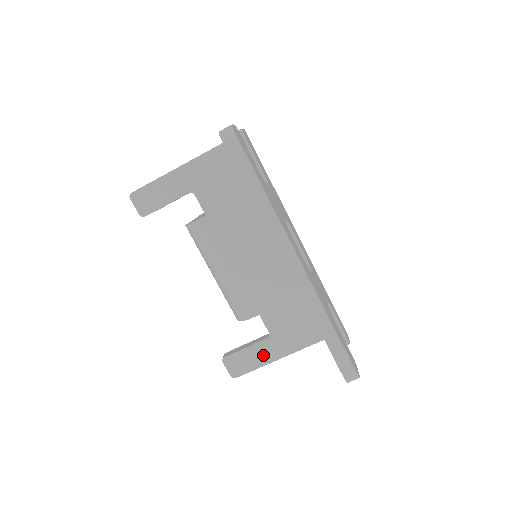
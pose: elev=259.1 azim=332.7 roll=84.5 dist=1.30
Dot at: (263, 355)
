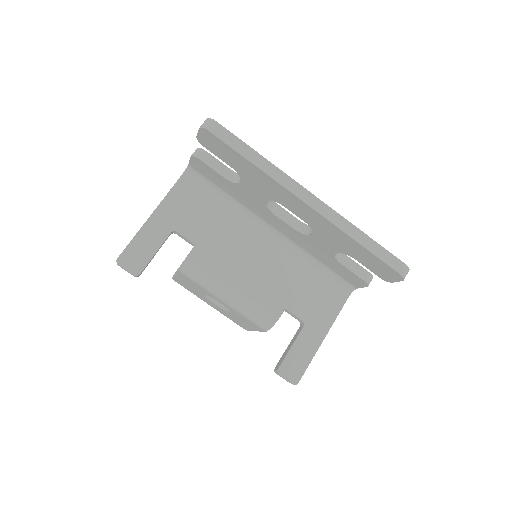
Dot at: (309, 345)
